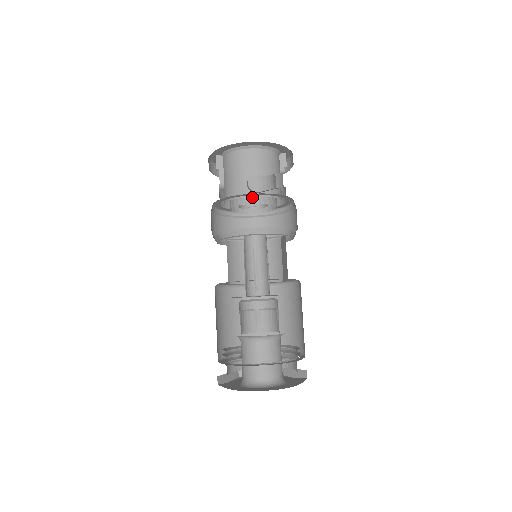
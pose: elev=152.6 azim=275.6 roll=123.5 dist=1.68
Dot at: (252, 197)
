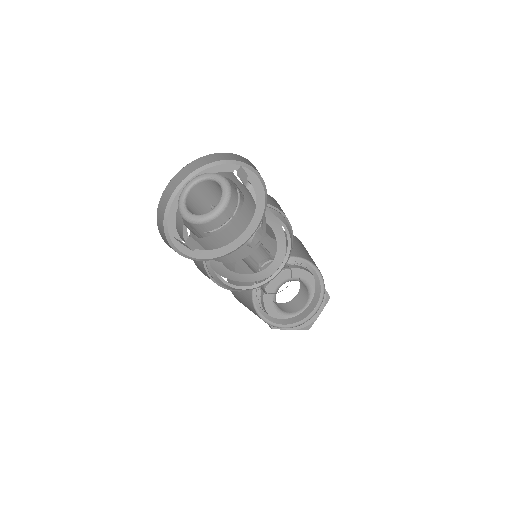
Dot at: (251, 244)
